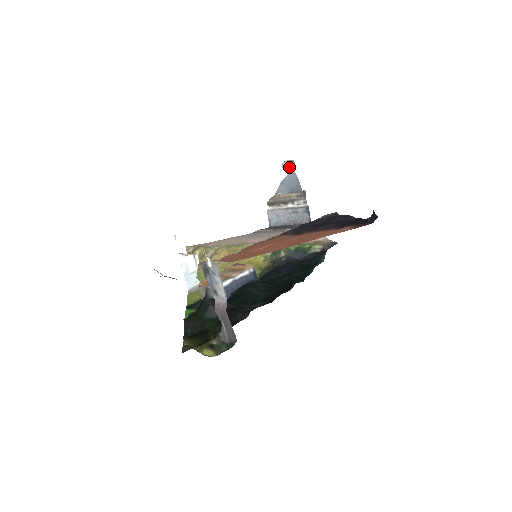
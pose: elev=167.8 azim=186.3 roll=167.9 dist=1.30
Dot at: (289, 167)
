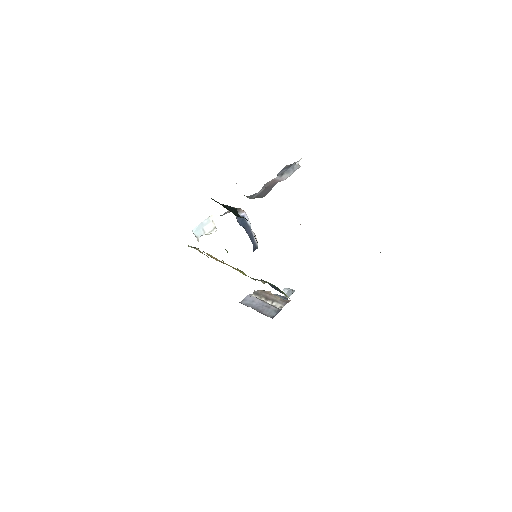
Dot at: (288, 293)
